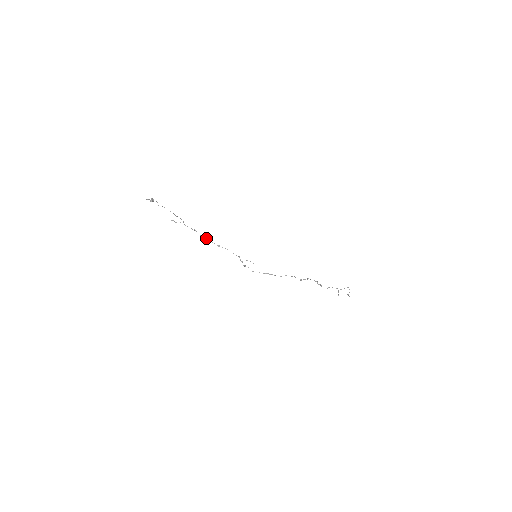
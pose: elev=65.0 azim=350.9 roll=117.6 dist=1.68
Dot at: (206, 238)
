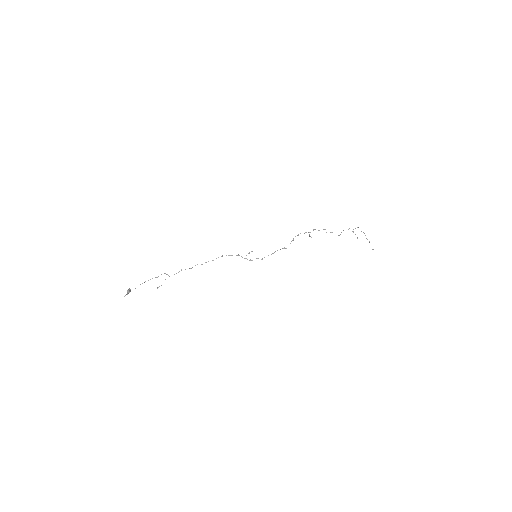
Dot at: occluded
